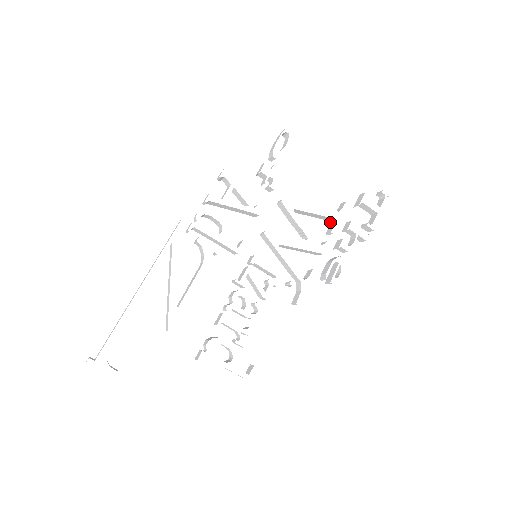
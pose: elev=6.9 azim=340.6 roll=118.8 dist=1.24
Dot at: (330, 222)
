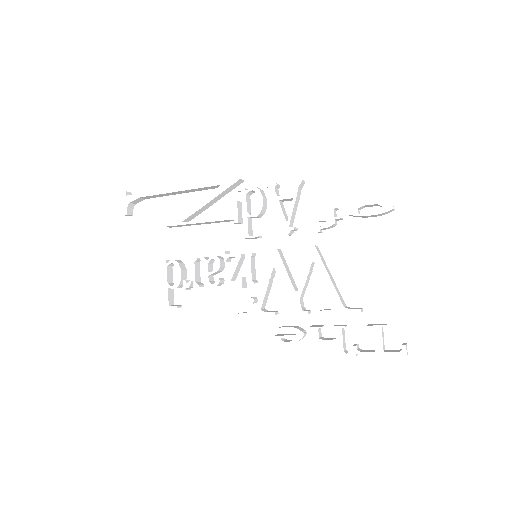
Dot at: occluded
